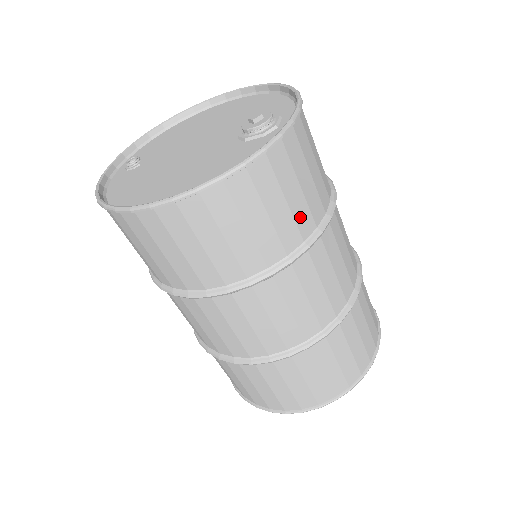
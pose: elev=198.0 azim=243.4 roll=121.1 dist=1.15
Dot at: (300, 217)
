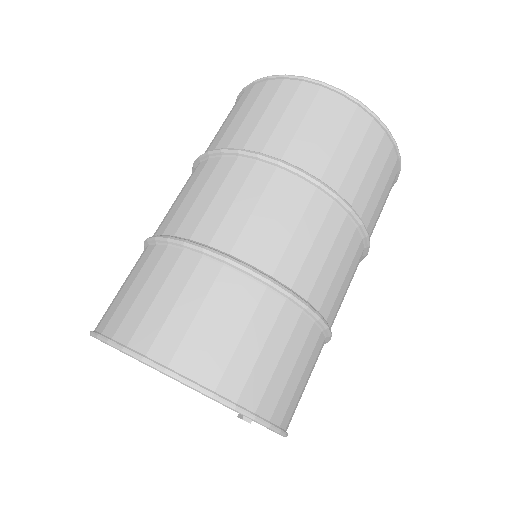
Dot at: occluded
